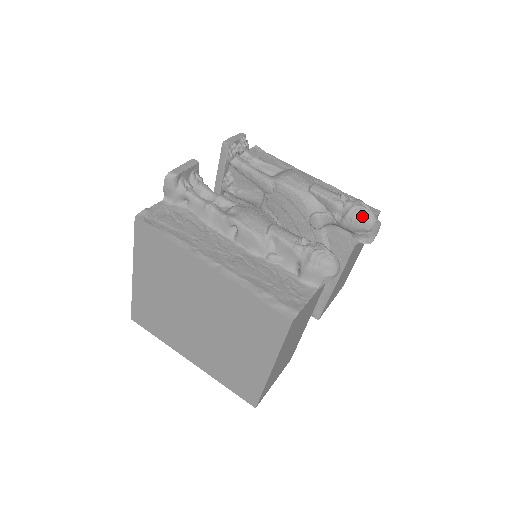
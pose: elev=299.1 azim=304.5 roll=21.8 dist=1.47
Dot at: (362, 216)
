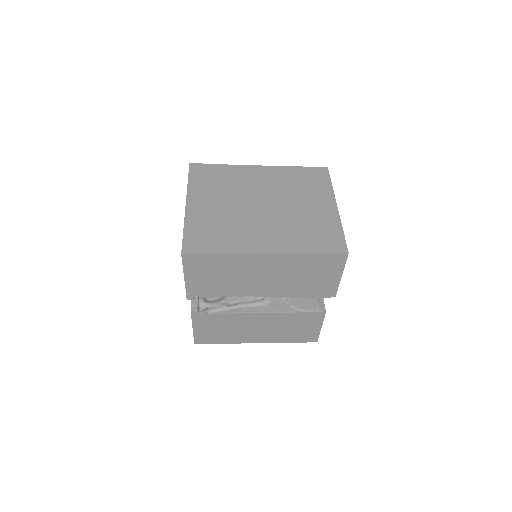
Dot at: occluded
